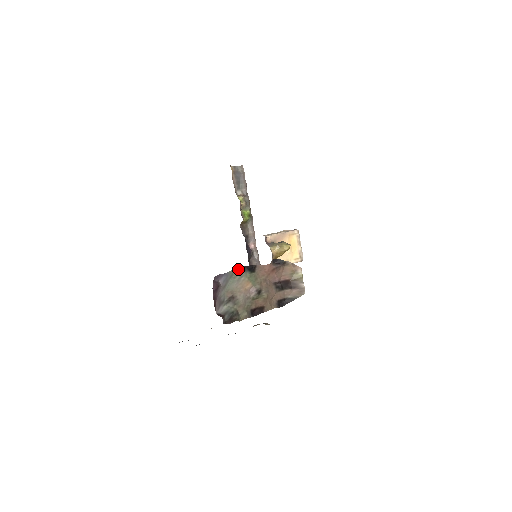
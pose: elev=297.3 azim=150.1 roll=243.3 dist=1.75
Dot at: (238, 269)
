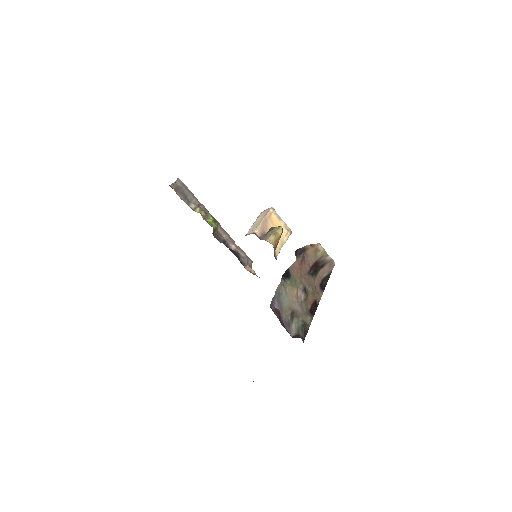
Dot at: (279, 284)
